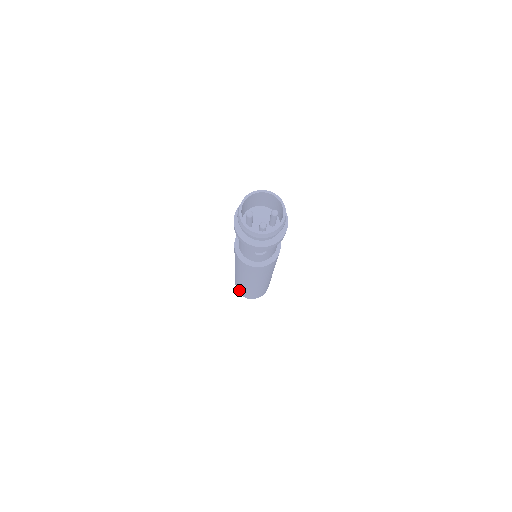
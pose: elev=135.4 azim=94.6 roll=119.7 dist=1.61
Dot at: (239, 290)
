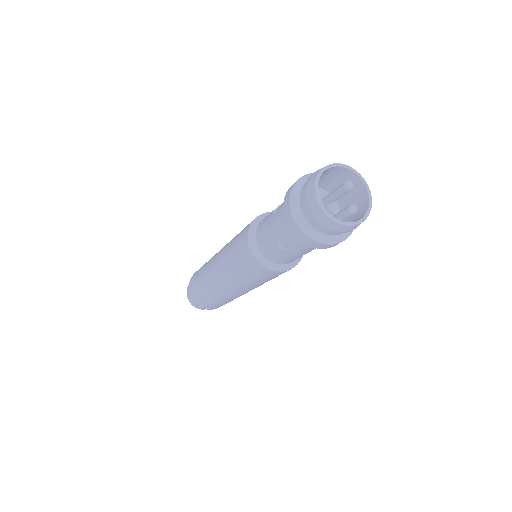
Dot at: (213, 307)
